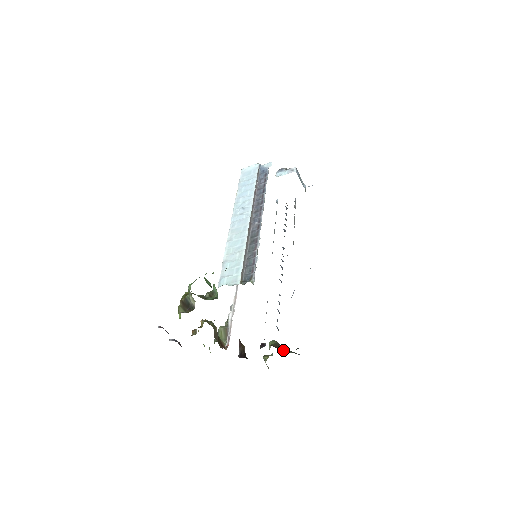
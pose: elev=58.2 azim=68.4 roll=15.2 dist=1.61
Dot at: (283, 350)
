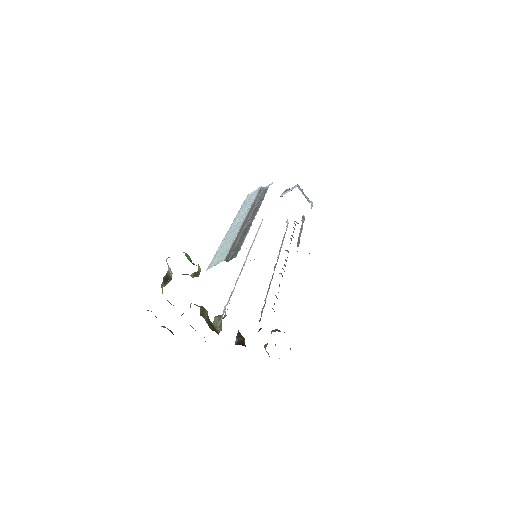
Dot at: occluded
